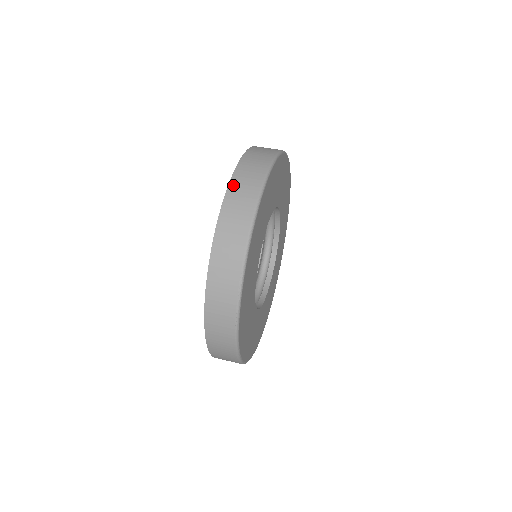
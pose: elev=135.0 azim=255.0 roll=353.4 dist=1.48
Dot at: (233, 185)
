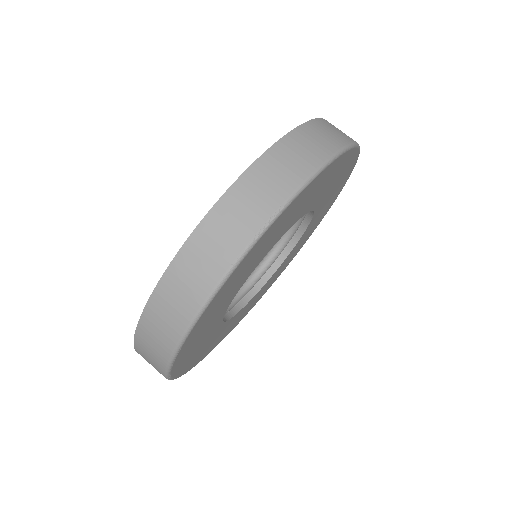
Dot at: (315, 123)
